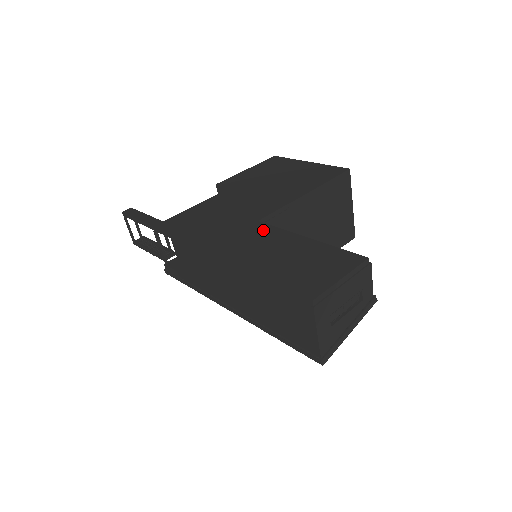
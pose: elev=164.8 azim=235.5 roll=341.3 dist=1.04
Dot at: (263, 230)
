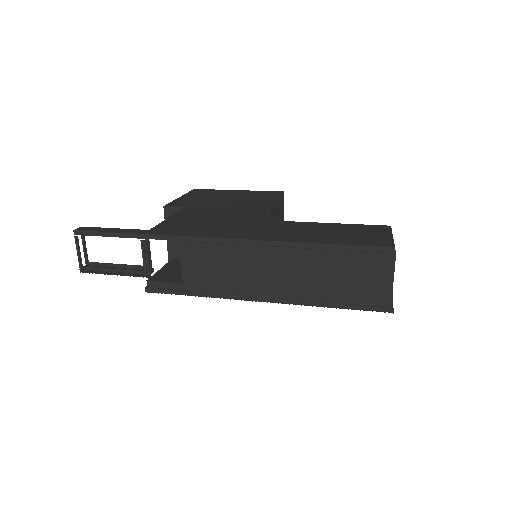
Dot at: (276, 223)
